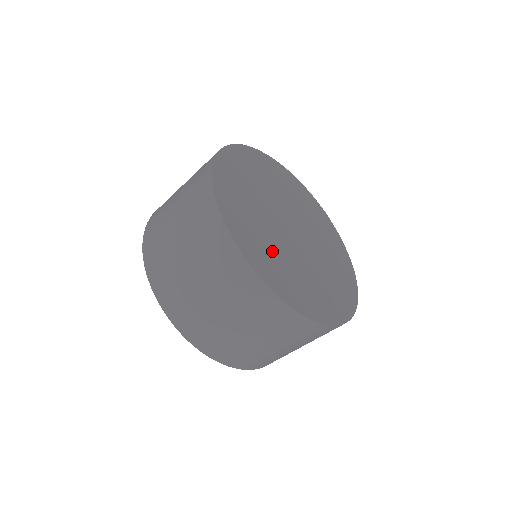
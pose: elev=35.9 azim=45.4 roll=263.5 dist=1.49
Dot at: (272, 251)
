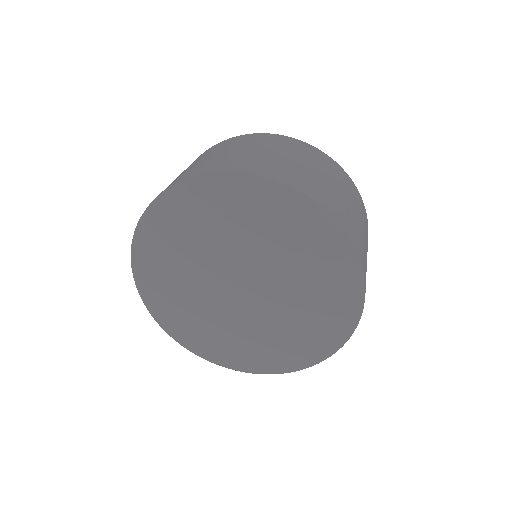
Dot at: occluded
